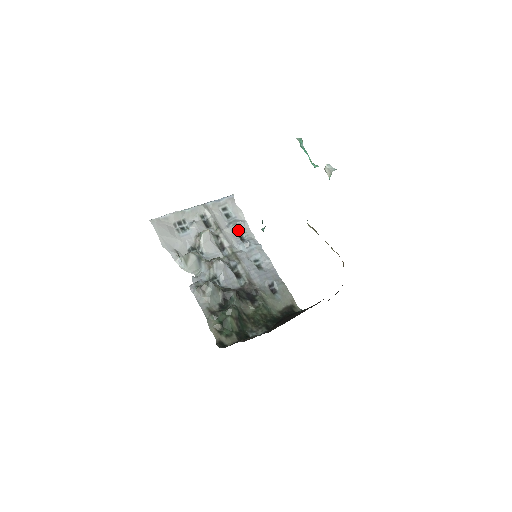
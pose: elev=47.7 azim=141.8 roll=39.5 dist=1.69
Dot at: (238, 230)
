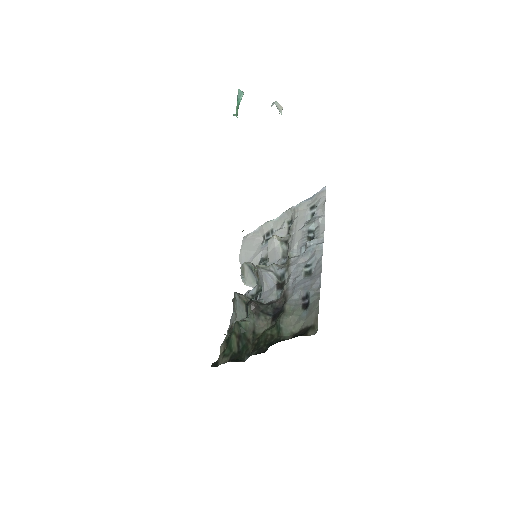
Dot at: (311, 229)
